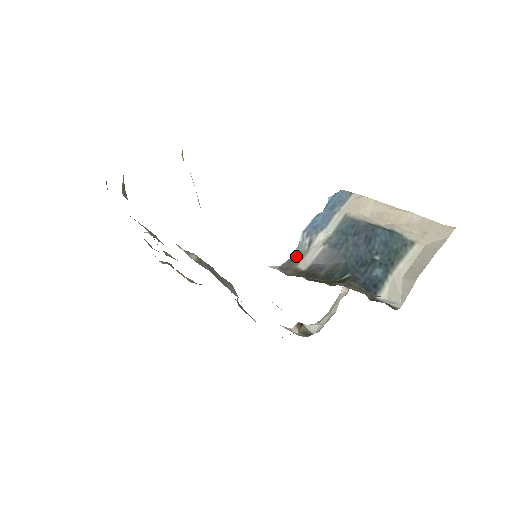
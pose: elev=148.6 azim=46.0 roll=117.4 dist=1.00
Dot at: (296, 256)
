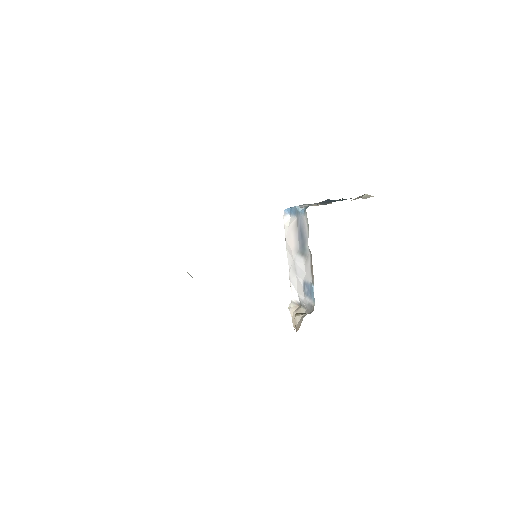
Dot at: (308, 206)
